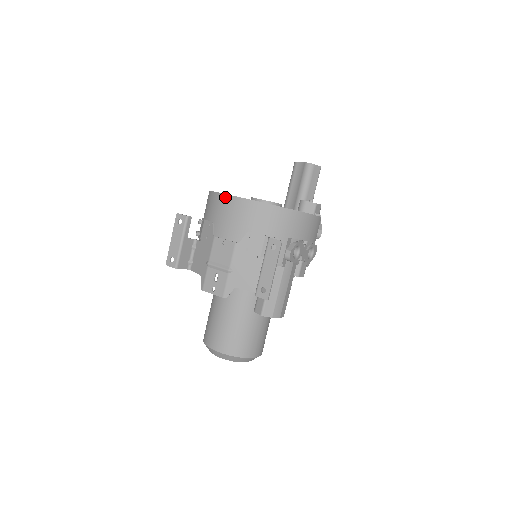
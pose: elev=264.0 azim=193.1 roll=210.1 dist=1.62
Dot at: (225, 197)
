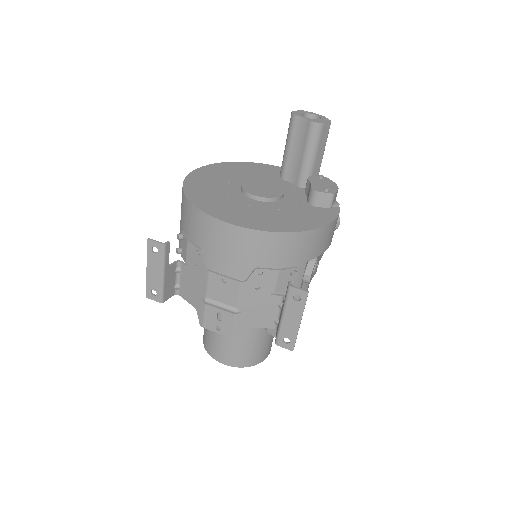
Dot at: (216, 222)
